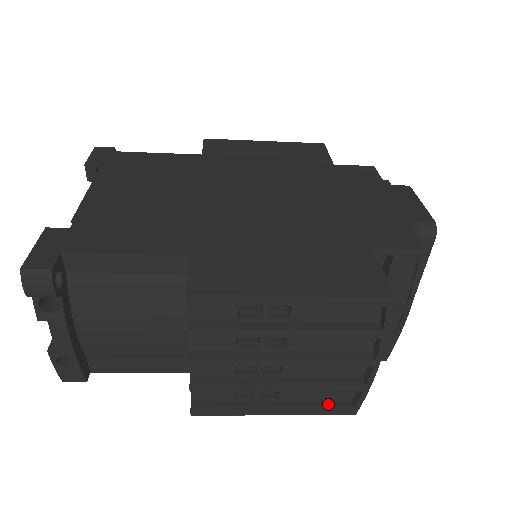
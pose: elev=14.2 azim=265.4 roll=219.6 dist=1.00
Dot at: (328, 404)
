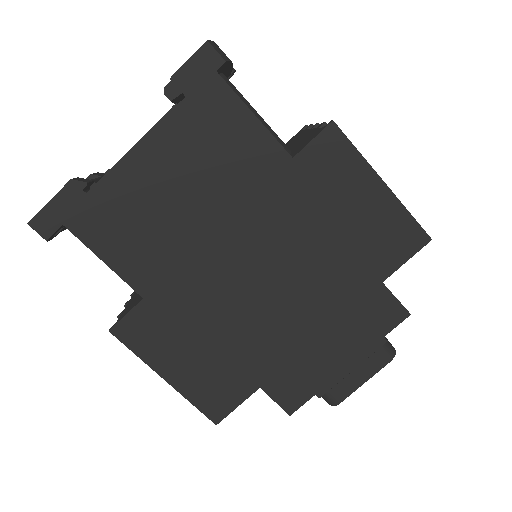
Dot at: (408, 222)
